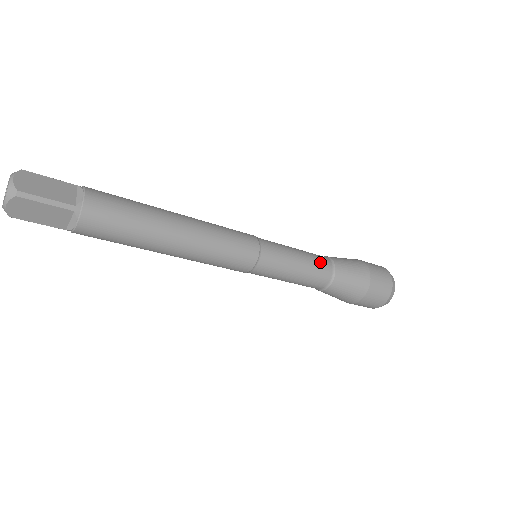
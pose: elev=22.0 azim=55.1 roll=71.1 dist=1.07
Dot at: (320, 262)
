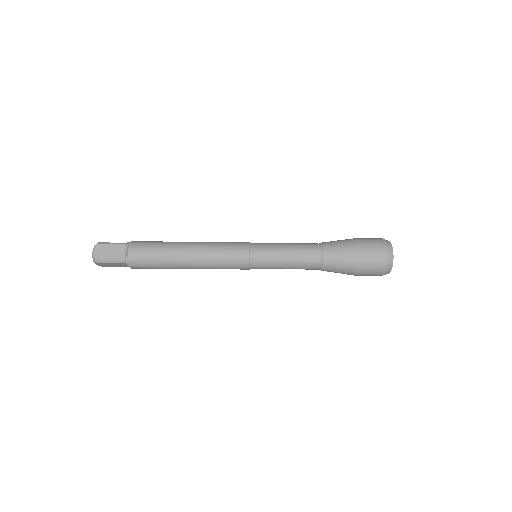
Dot at: occluded
